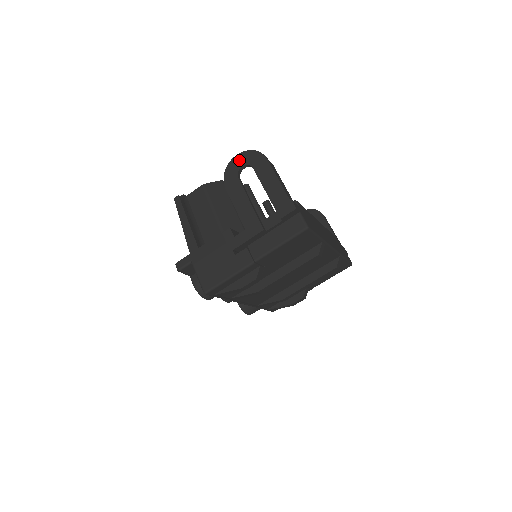
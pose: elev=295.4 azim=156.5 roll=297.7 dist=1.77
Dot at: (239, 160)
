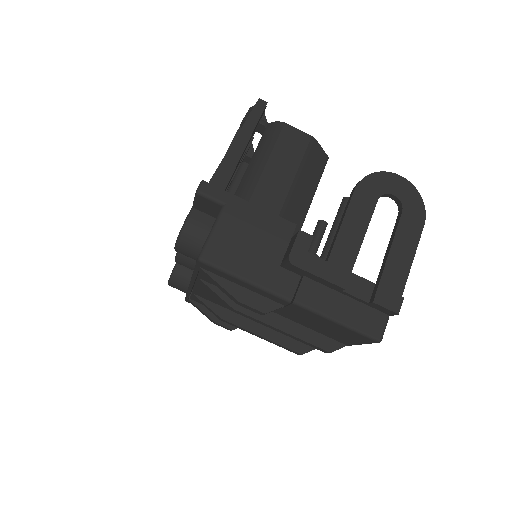
Dot at: (398, 184)
